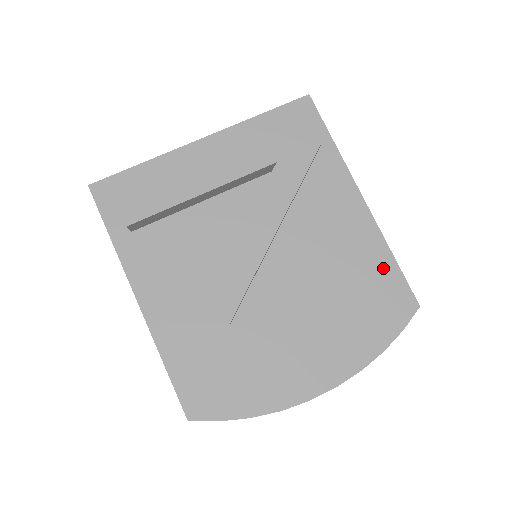
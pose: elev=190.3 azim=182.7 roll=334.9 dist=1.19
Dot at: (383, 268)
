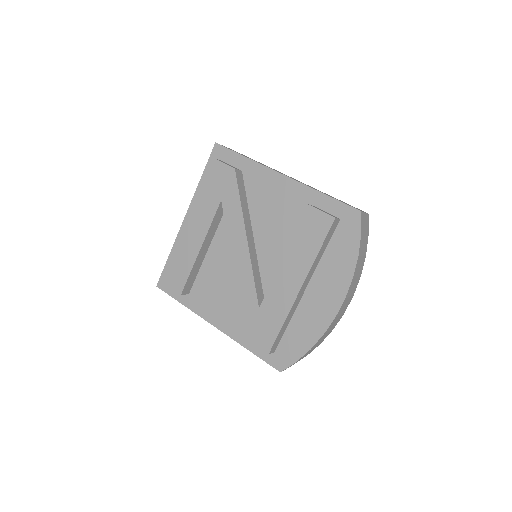
Dot at: (315, 210)
